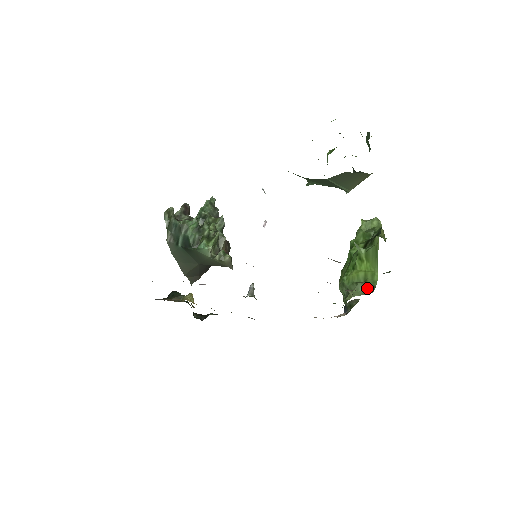
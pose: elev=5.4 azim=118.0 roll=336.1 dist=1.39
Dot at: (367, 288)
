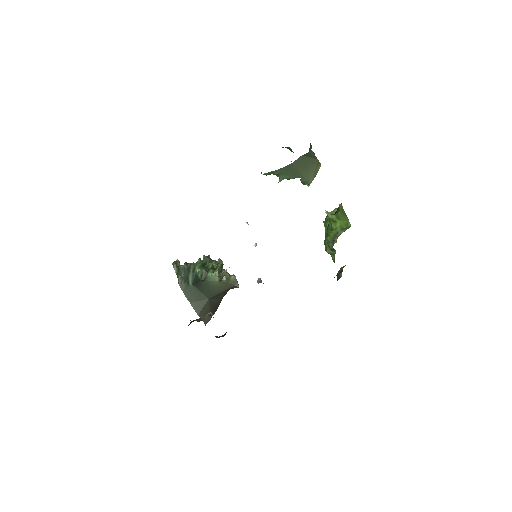
Dot at: (345, 229)
